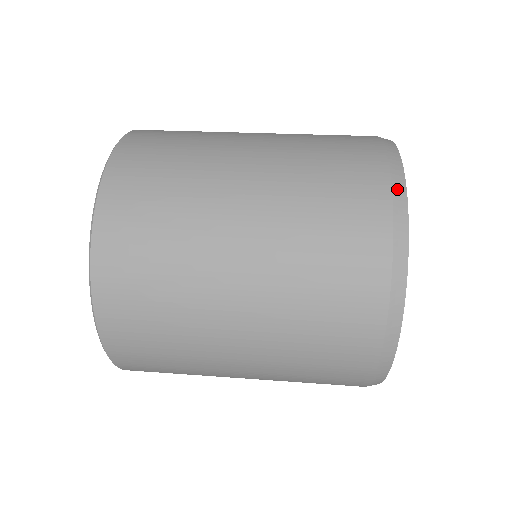
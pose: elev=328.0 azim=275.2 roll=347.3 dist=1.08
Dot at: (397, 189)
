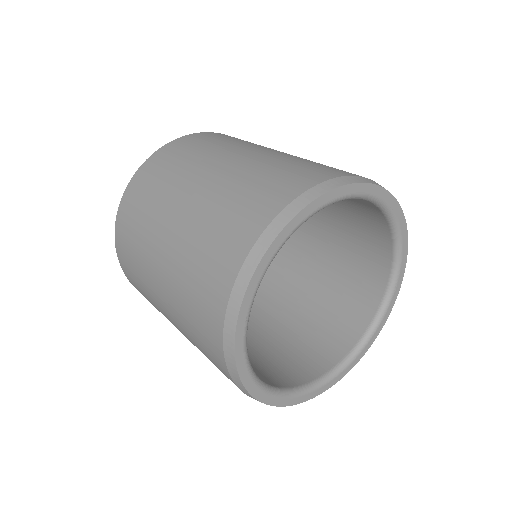
Dot at: (258, 247)
